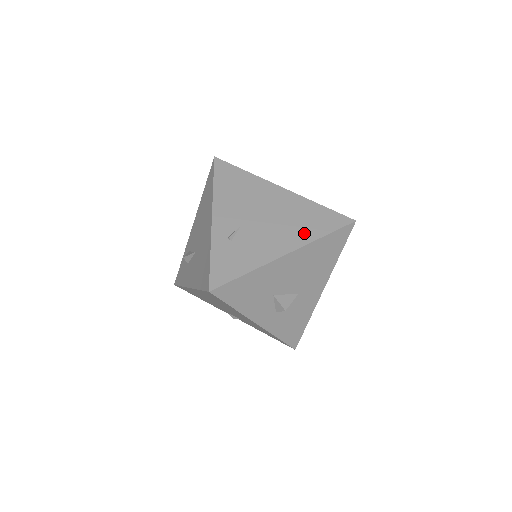
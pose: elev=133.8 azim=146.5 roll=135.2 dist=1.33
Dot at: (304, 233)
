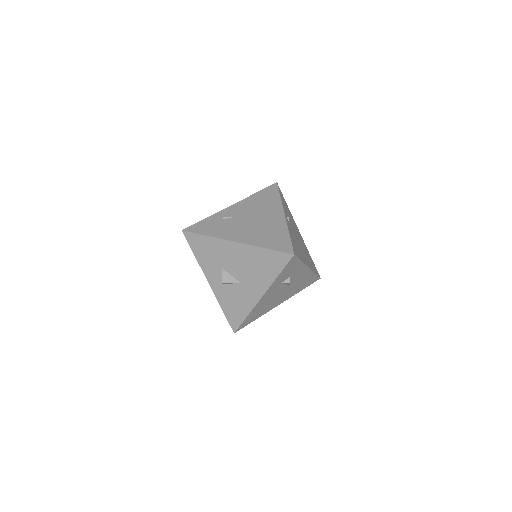
Dot at: (258, 240)
